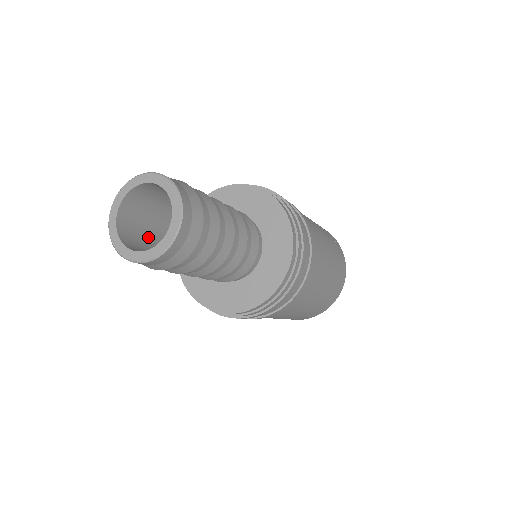
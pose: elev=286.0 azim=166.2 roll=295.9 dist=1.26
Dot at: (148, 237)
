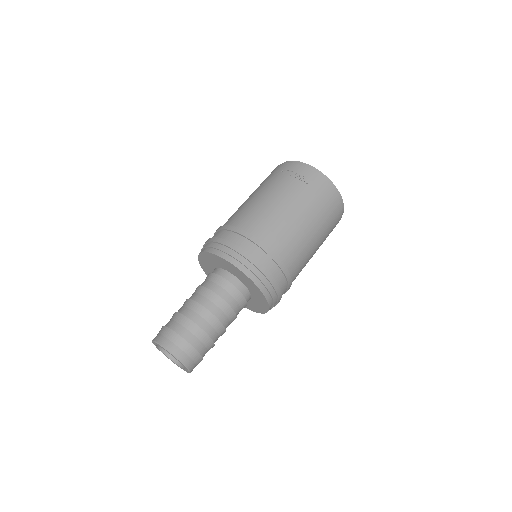
Dot at: occluded
